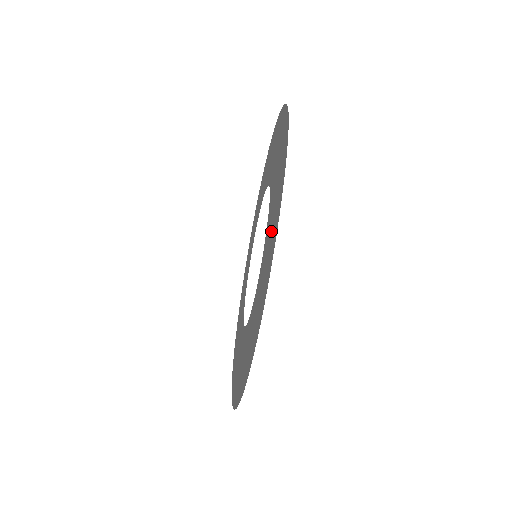
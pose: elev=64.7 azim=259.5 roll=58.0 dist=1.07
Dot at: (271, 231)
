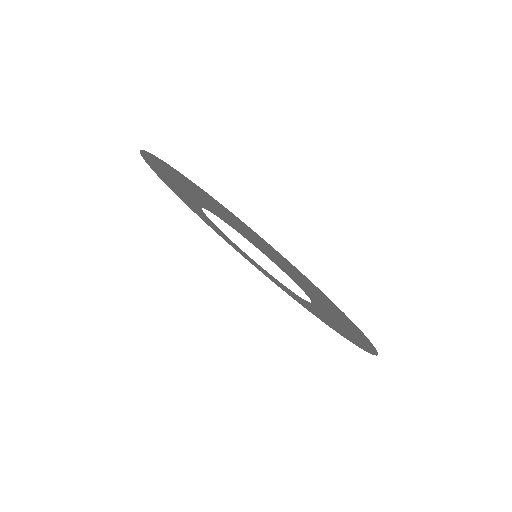
Dot at: (184, 185)
